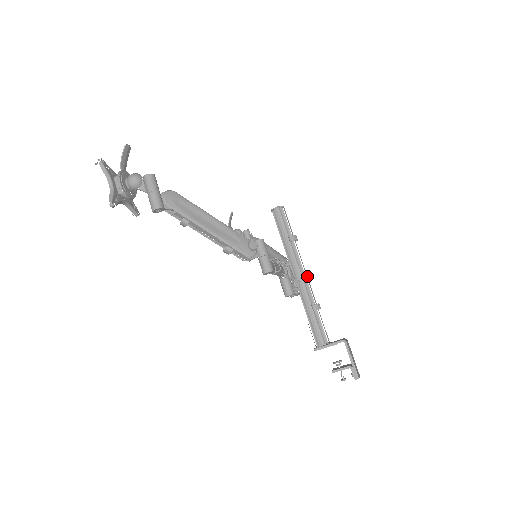
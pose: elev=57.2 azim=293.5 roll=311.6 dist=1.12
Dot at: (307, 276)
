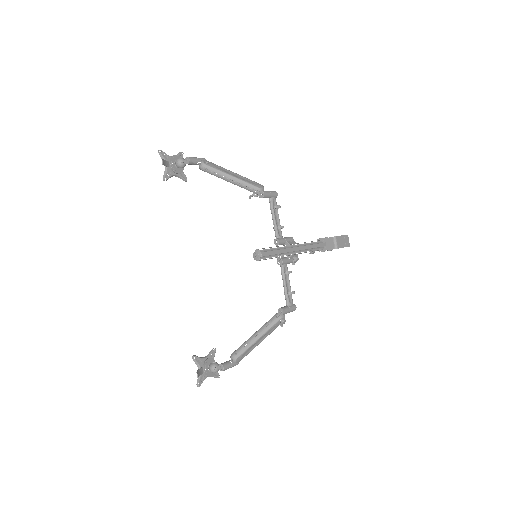
Dot at: (298, 249)
